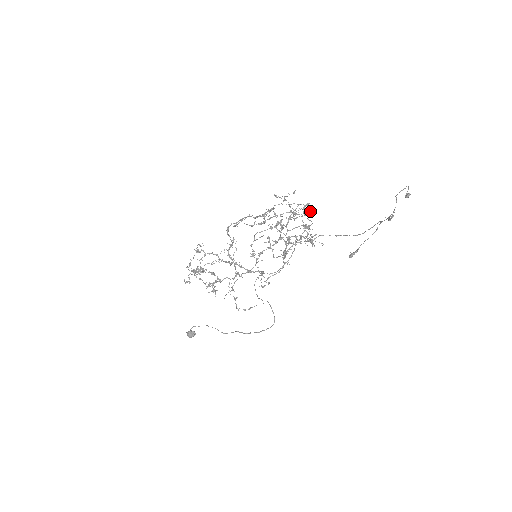
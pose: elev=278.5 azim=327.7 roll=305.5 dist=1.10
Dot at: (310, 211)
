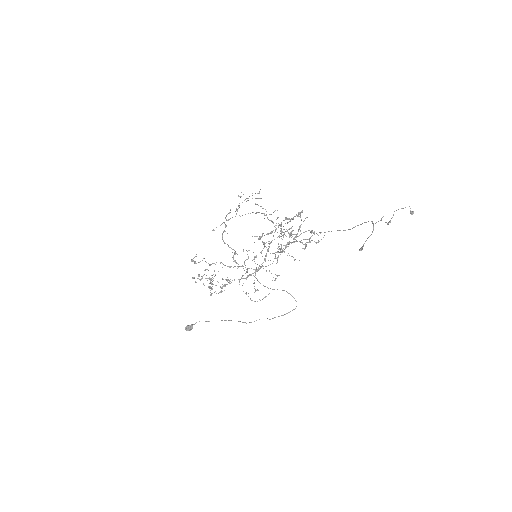
Dot at: occluded
